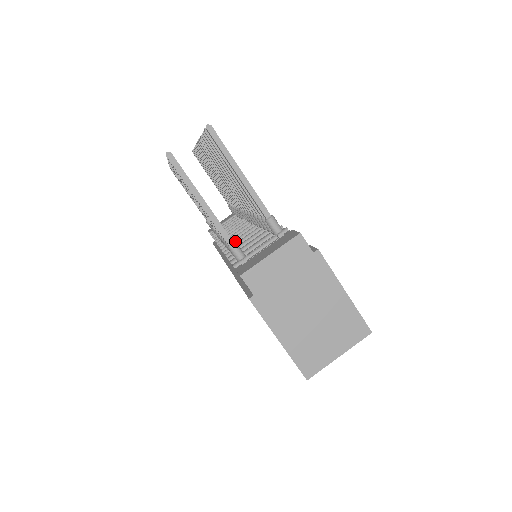
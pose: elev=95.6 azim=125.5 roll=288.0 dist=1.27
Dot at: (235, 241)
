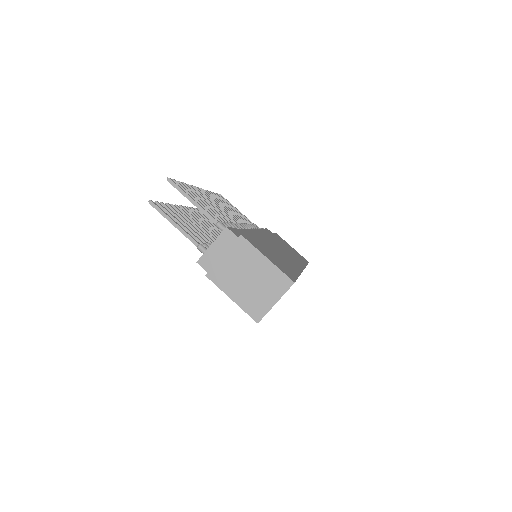
Dot at: occluded
